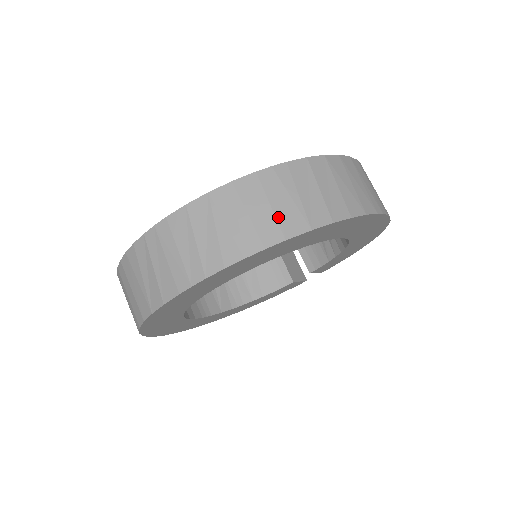
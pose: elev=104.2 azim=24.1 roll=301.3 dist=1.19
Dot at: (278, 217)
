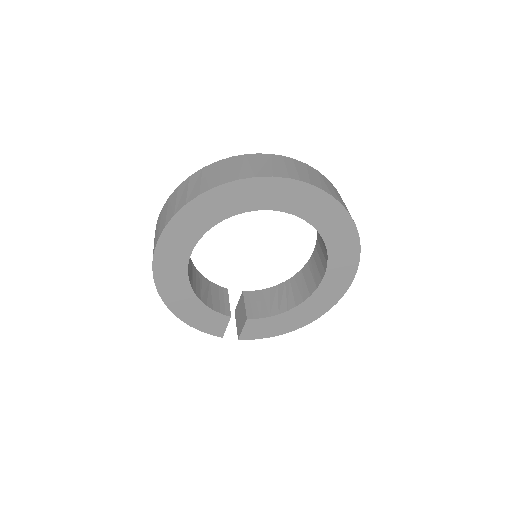
Dot at: occluded
